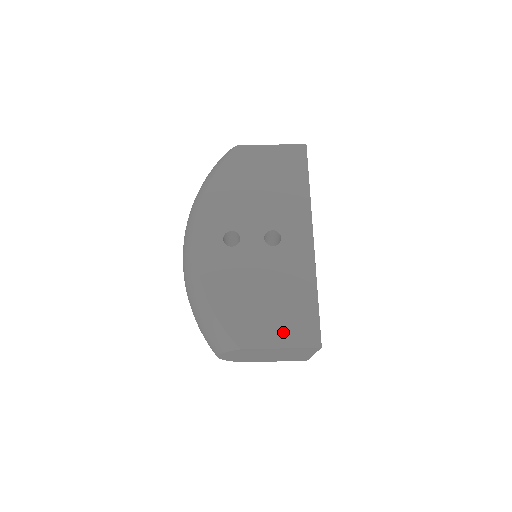
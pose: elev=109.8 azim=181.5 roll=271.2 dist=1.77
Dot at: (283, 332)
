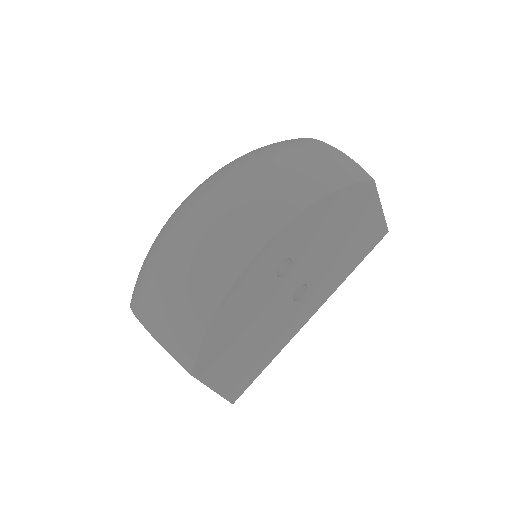
Dot at: (228, 378)
